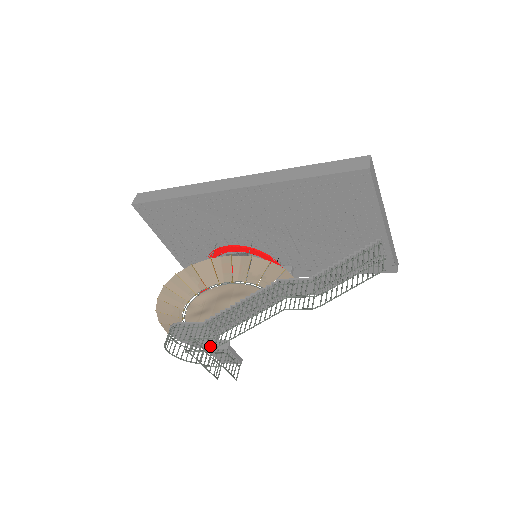
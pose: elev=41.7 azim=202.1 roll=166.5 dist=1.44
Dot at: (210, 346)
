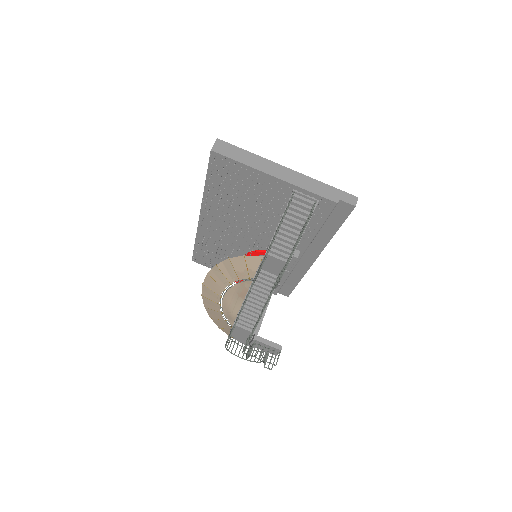
Dot at: (247, 342)
